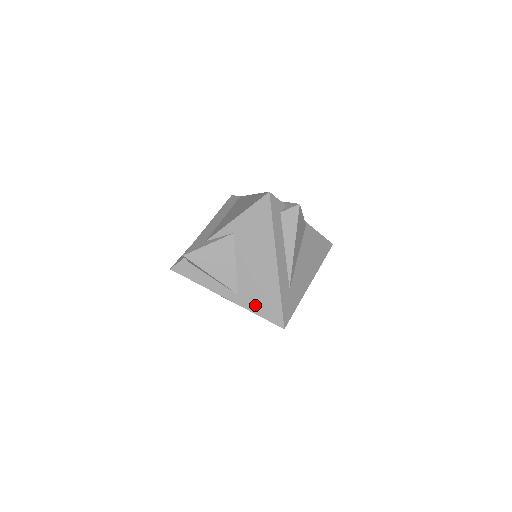
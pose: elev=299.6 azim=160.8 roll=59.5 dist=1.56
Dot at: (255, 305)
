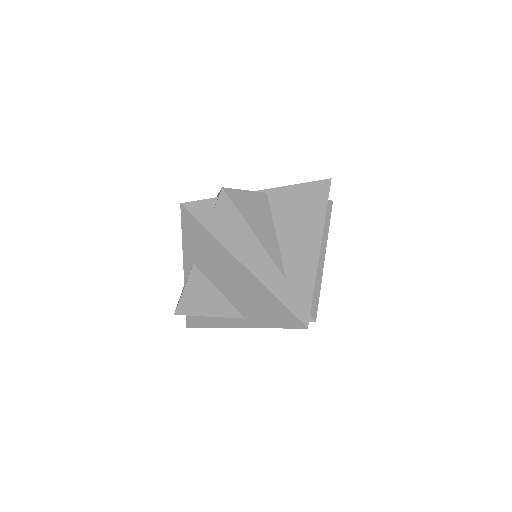
Dot at: (265, 320)
